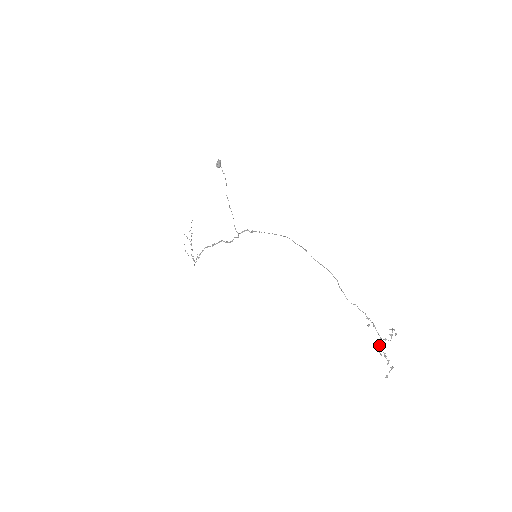
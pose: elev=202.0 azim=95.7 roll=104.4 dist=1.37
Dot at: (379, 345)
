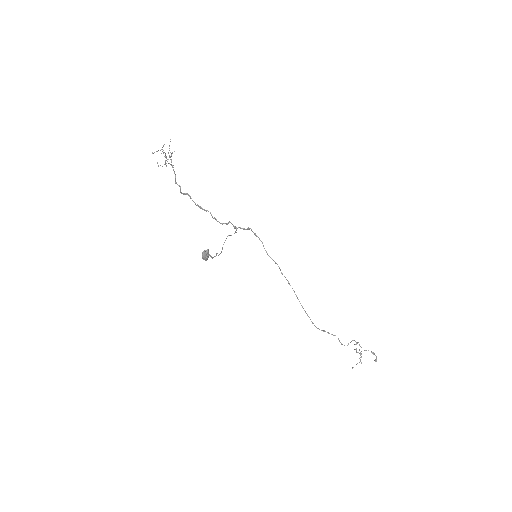
Dot at: (359, 350)
